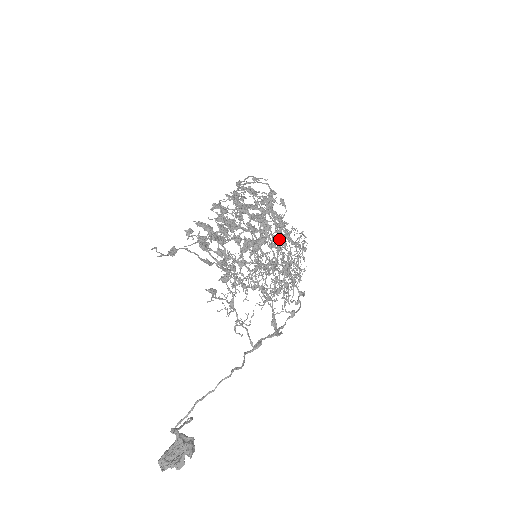
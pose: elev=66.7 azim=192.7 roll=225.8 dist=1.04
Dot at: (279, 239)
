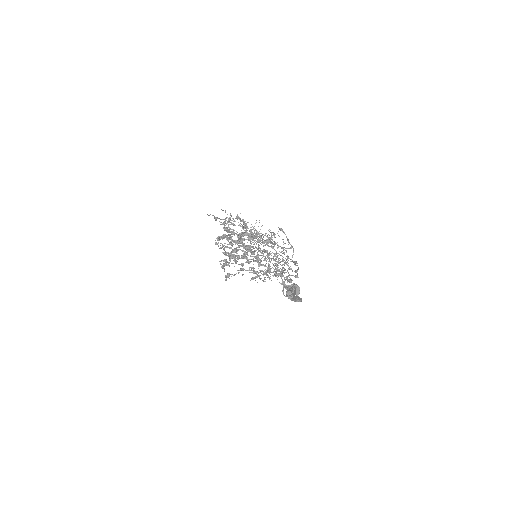
Dot at: (258, 238)
